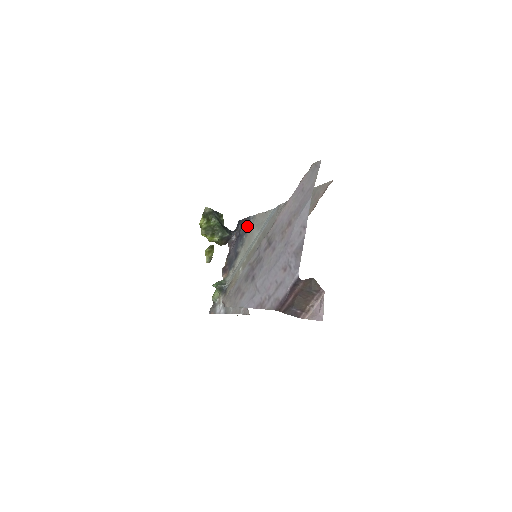
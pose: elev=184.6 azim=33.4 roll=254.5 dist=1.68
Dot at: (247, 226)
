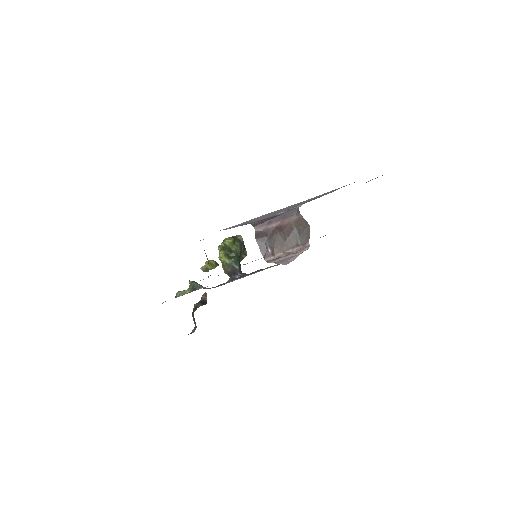
Dot at: occluded
